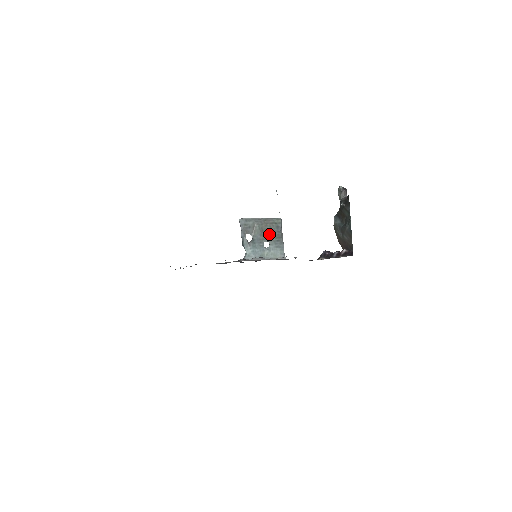
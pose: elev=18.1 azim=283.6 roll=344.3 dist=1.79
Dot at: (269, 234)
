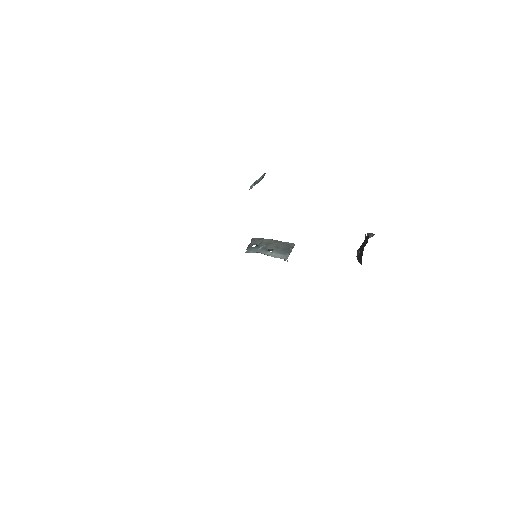
Dot at: (276, 247)
